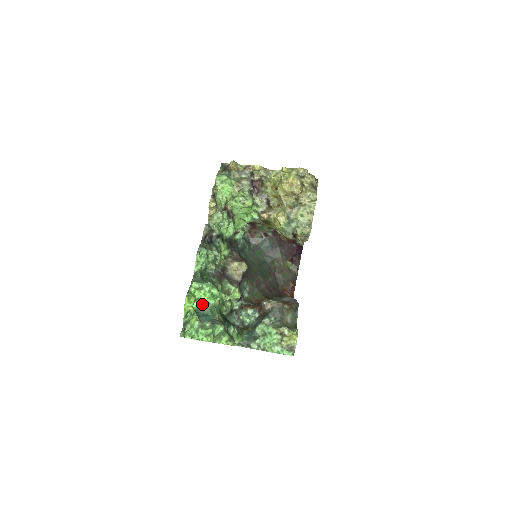
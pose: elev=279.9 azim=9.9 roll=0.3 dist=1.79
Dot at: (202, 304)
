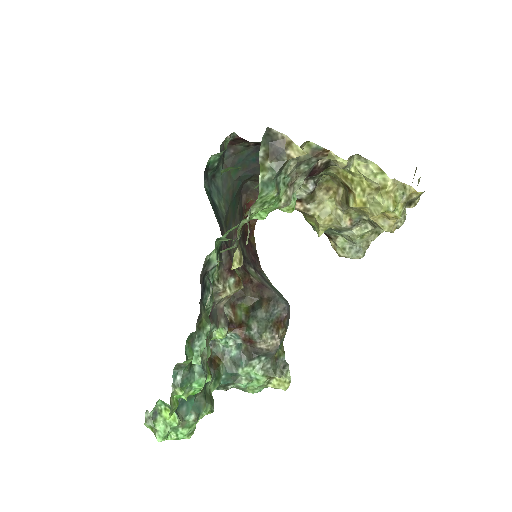
Dot at: occluded
